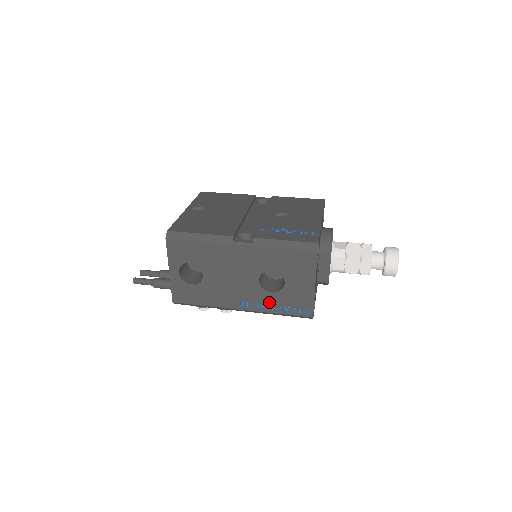
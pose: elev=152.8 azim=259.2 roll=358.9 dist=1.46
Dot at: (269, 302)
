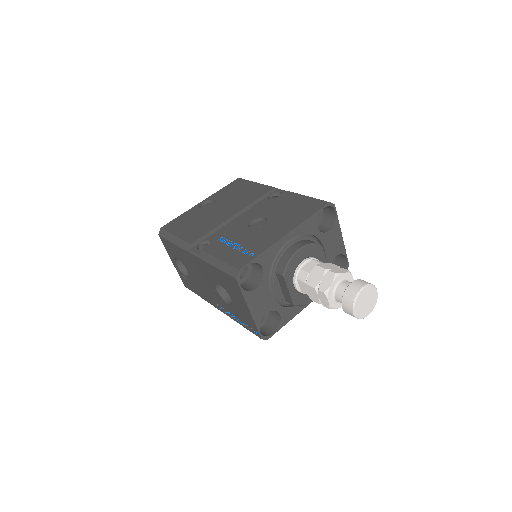
Dot at: (230, 311)
